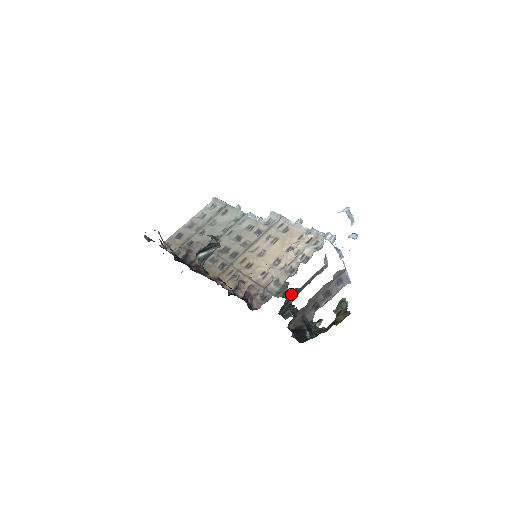
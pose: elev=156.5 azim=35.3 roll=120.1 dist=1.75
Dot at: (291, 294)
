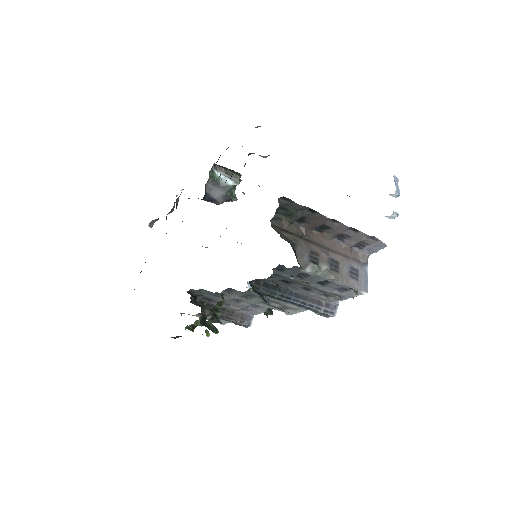
Dot at: (273, 305)
